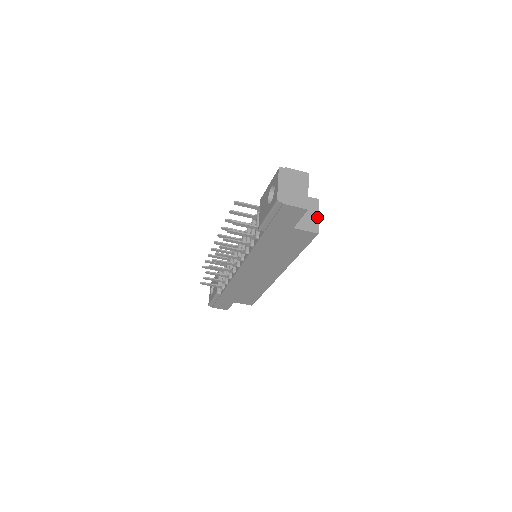
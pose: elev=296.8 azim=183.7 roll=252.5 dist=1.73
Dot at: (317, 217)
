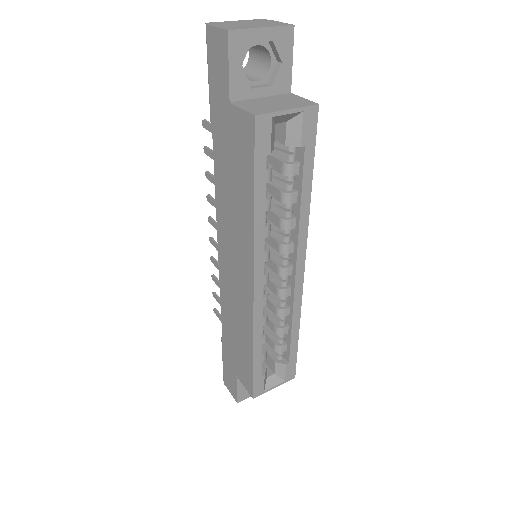
Dot at: (283, 109)
